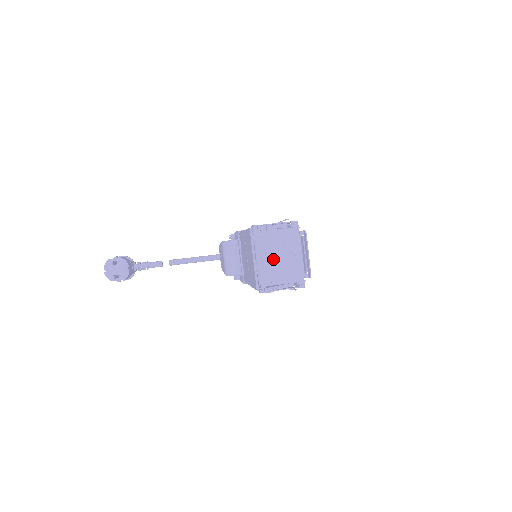
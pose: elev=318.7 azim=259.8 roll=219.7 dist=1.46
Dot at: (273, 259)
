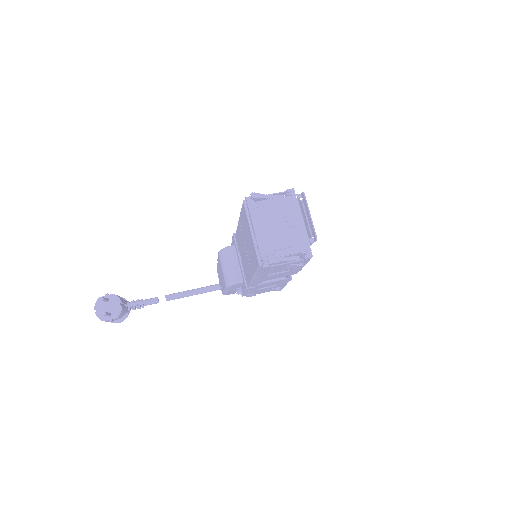
Dot at: (272, 229)
